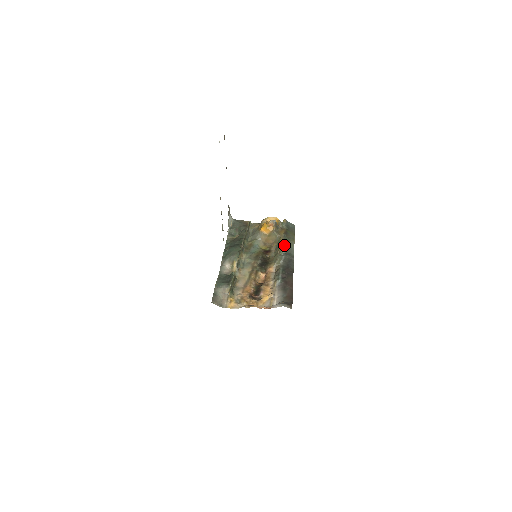
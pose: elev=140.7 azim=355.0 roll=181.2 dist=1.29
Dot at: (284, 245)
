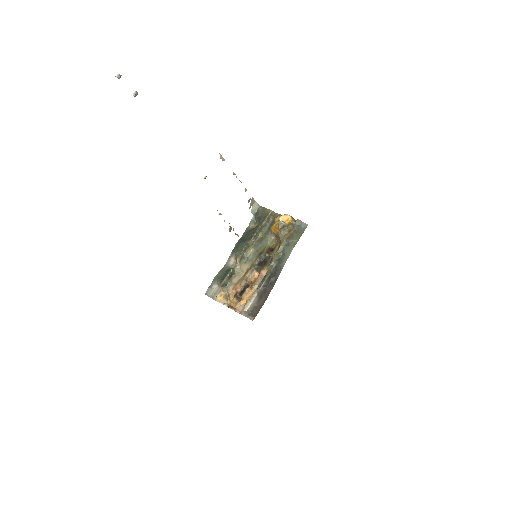
Dot at: (282, 251)
